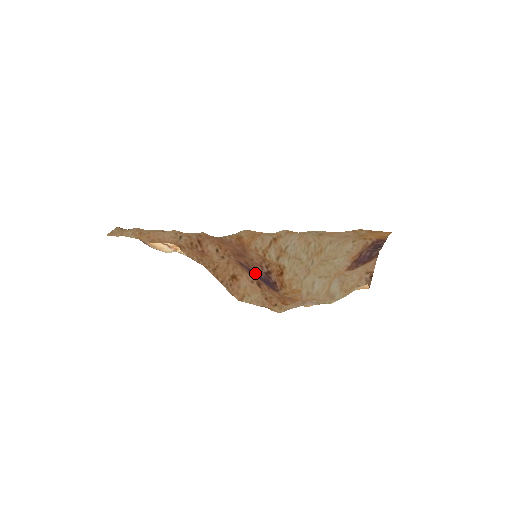
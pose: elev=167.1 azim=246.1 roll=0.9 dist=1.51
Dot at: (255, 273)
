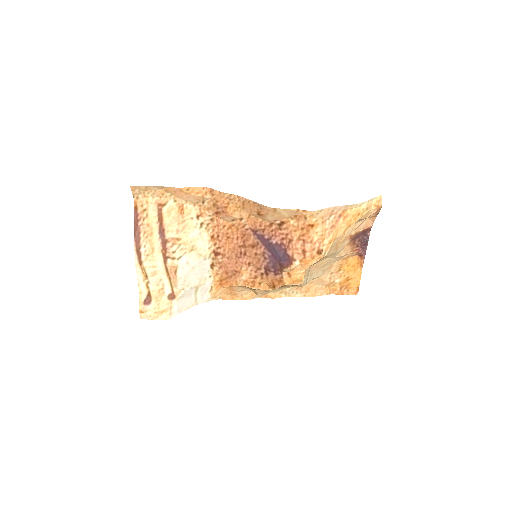
Dot at: (265, 244)
